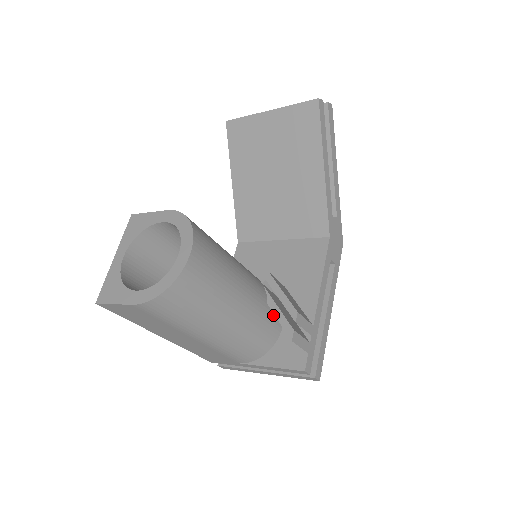
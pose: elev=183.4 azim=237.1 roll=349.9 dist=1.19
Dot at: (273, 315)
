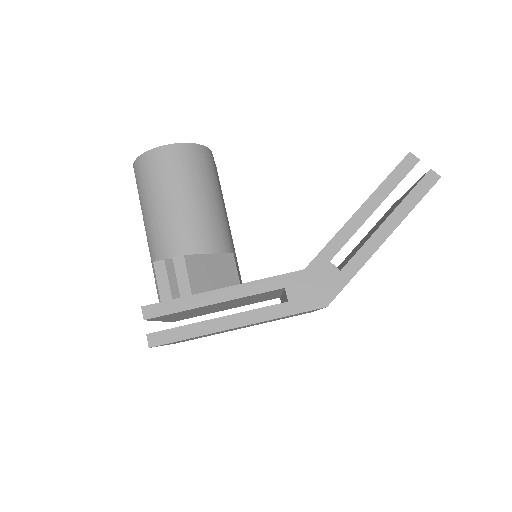
Dot at: occluded
